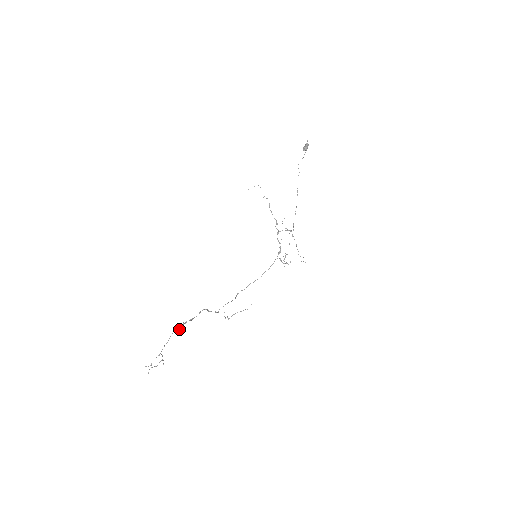
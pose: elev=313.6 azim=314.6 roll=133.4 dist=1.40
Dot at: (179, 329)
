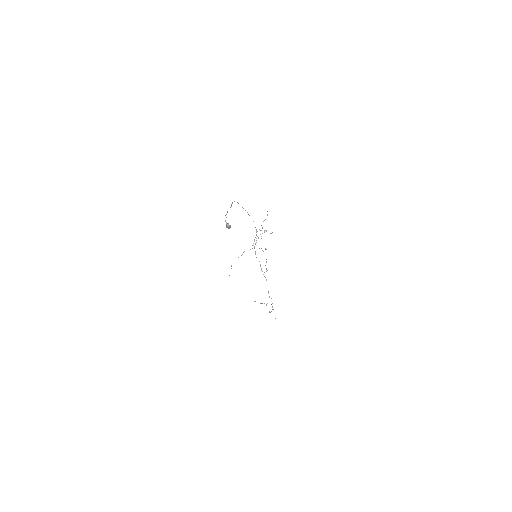
Dot at: occluded
